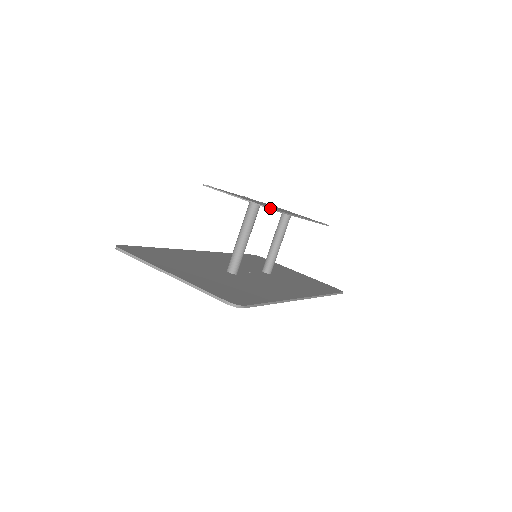
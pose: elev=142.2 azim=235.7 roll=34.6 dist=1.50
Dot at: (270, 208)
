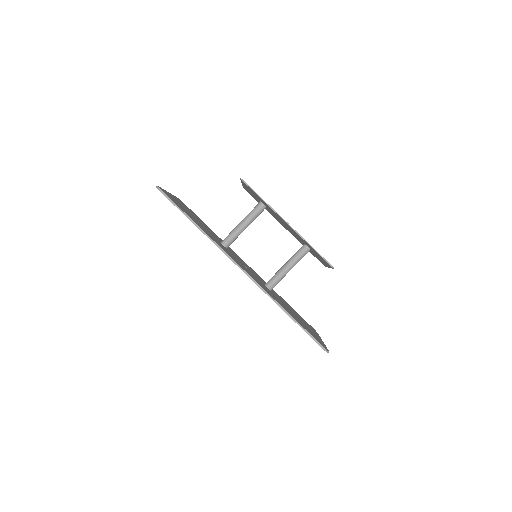
Dot at: occluded
